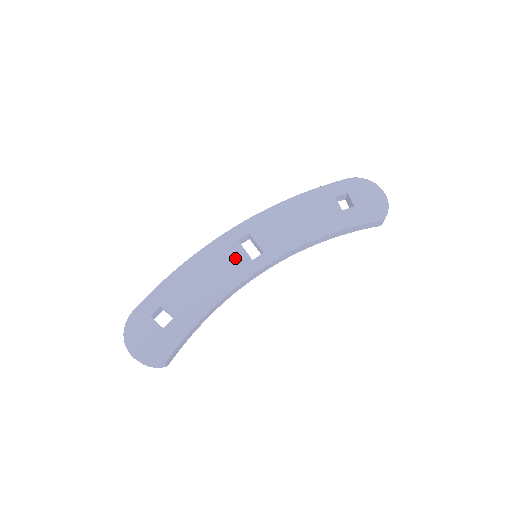
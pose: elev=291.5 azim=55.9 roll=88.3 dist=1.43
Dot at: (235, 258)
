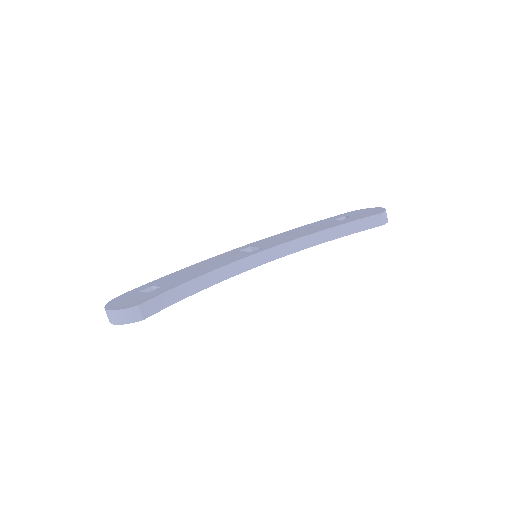
Dot at: (234, 255)
